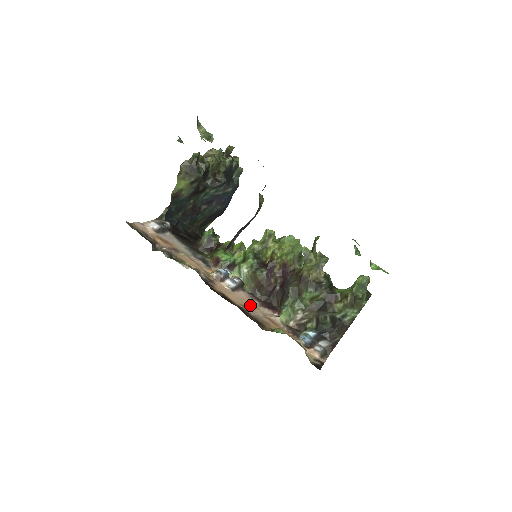
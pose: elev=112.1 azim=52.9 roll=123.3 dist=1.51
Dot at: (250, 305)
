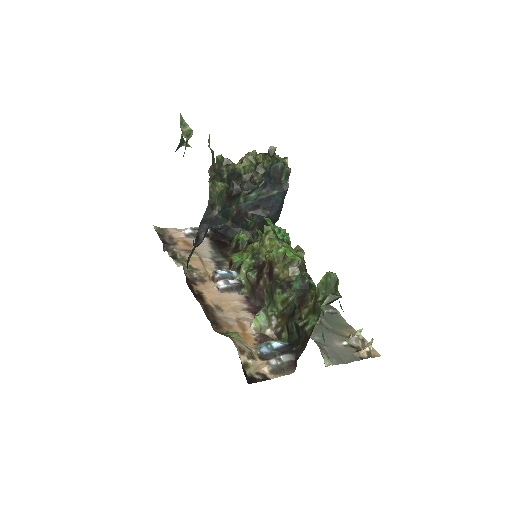
Dot at: (228, 307)
